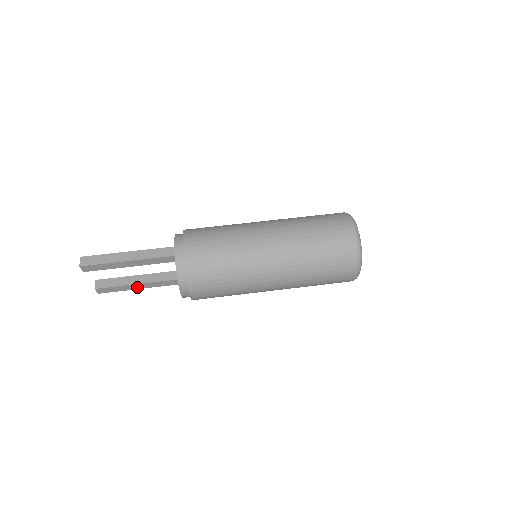
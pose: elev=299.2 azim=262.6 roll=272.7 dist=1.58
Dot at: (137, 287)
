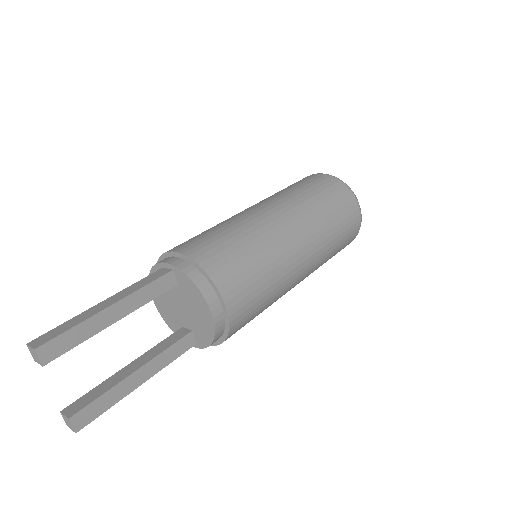
Dot at: (136, 382)
